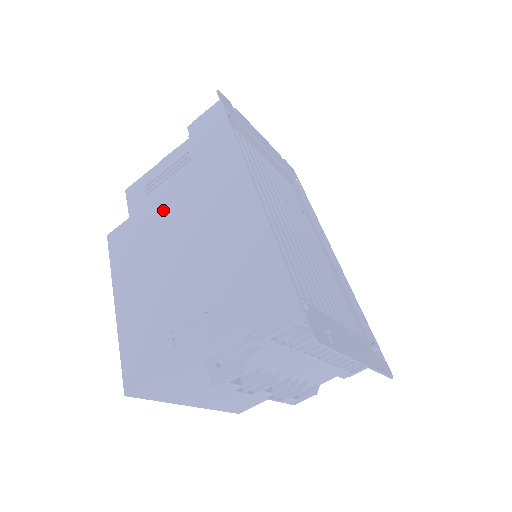
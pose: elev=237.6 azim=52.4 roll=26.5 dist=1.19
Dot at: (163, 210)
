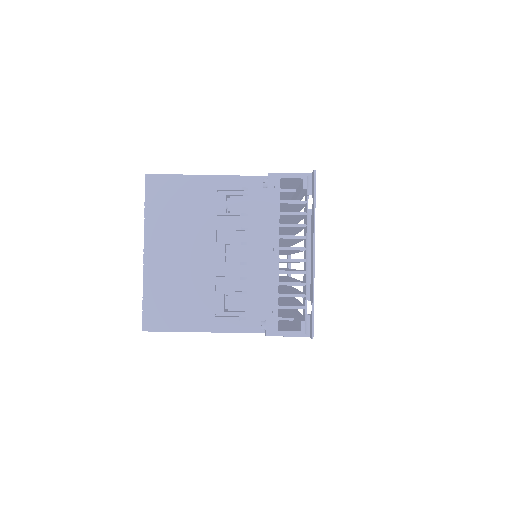
Dot at: occluded
